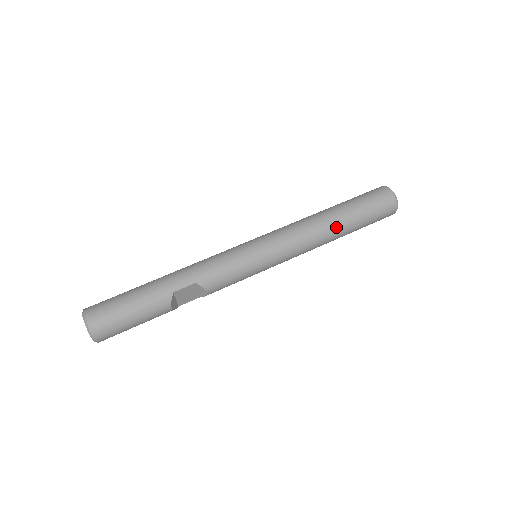
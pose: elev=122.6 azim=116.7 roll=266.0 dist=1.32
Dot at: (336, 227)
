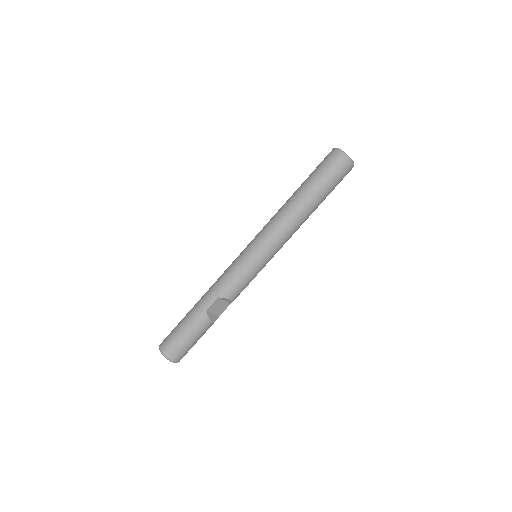
Dot at: (304, 205)
